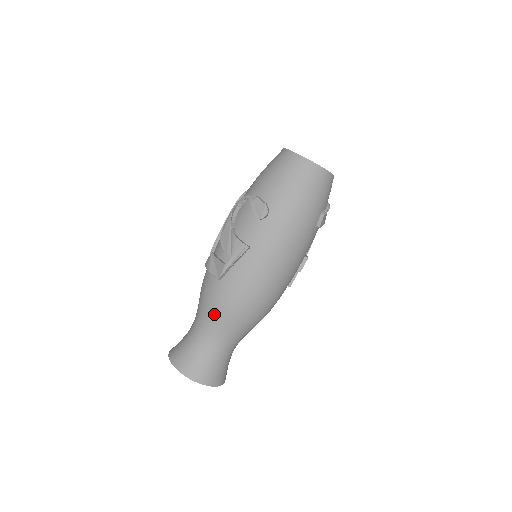
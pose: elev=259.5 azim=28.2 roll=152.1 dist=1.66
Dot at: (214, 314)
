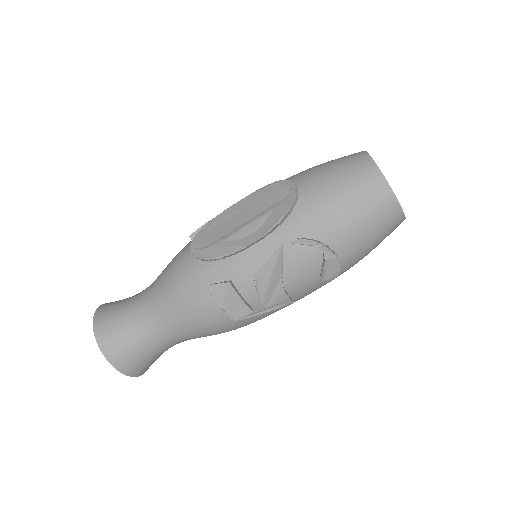
Dot at: (199, 335)
